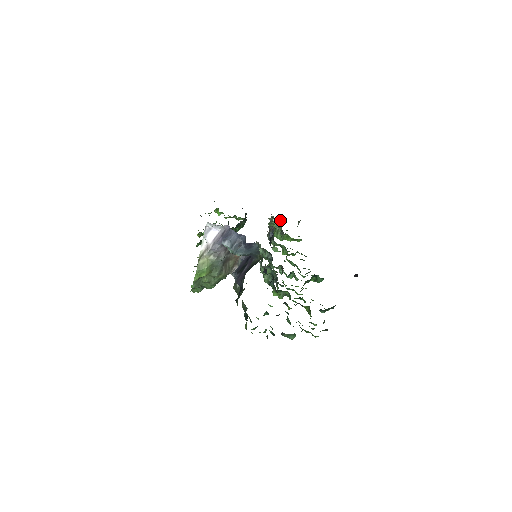
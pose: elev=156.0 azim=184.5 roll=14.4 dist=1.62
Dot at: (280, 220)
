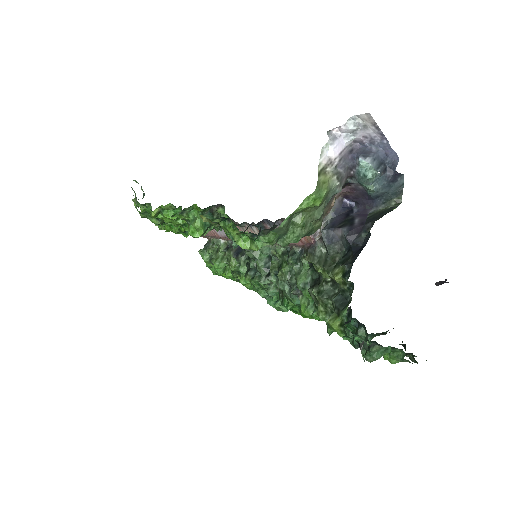
Dot at: occluded
